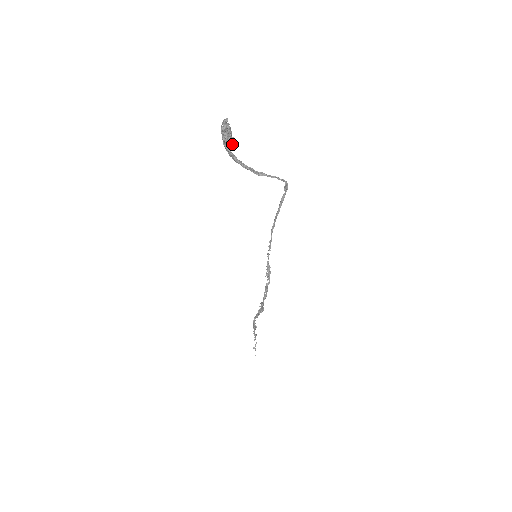
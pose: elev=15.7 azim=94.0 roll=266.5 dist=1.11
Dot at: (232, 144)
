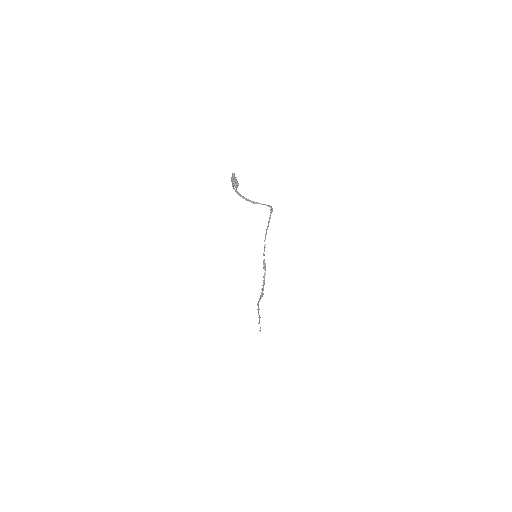
Dot at: occluded
